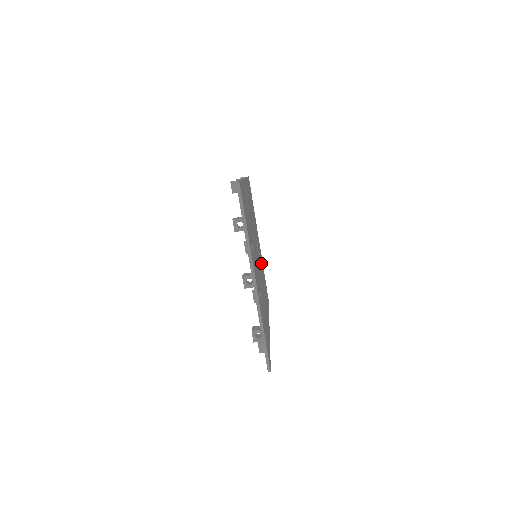
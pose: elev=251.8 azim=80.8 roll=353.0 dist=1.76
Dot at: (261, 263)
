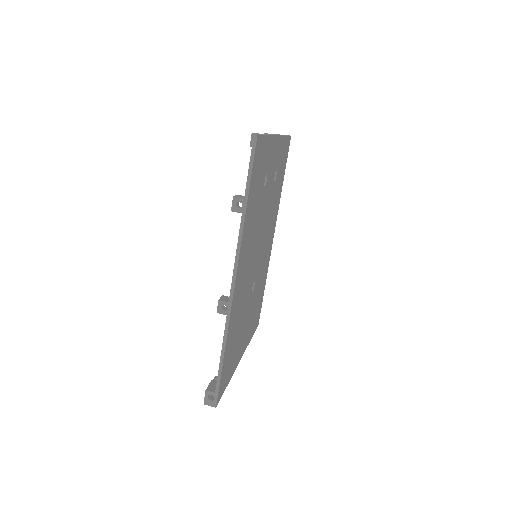
Dot at: (241, 330)
